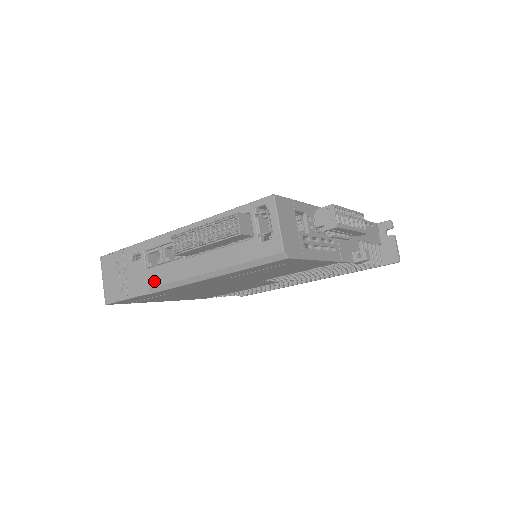
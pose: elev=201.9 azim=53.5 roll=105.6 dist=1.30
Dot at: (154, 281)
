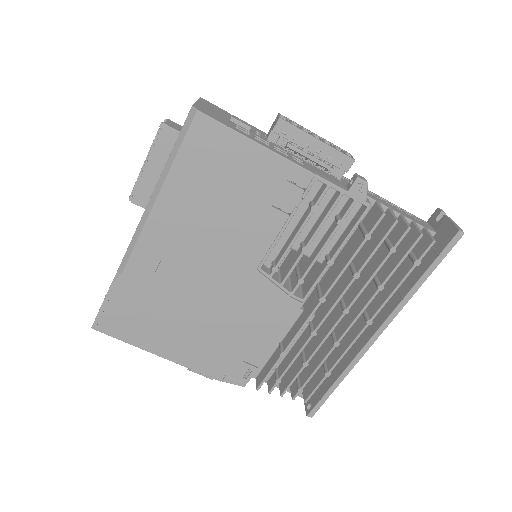
Dot at: (123, 258)
